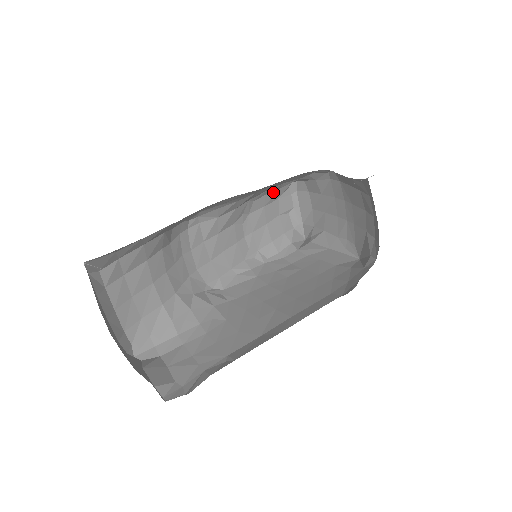
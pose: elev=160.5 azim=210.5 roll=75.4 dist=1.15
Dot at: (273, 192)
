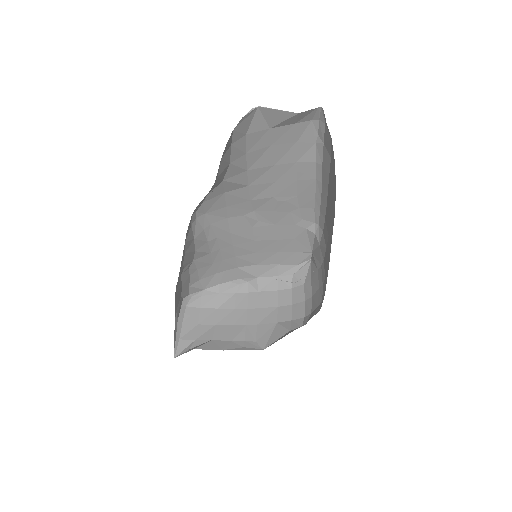
Dot at: (189, 282)
